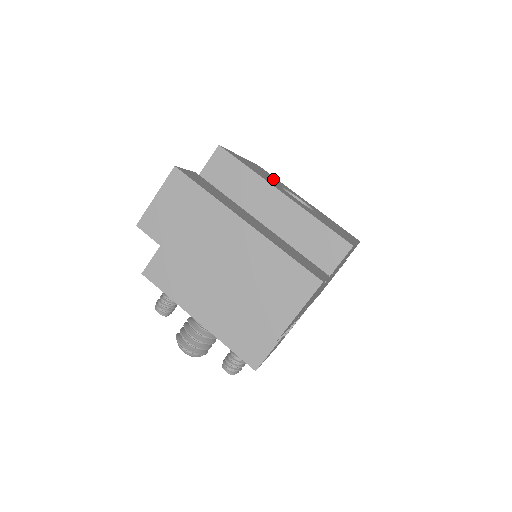
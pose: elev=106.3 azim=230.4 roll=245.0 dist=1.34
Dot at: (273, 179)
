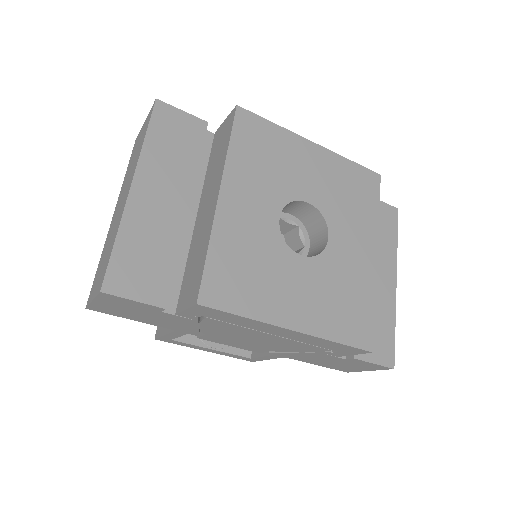
Dot at: (328, 191)
